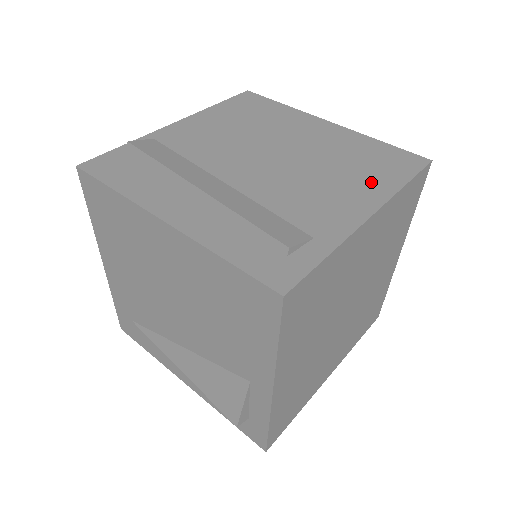
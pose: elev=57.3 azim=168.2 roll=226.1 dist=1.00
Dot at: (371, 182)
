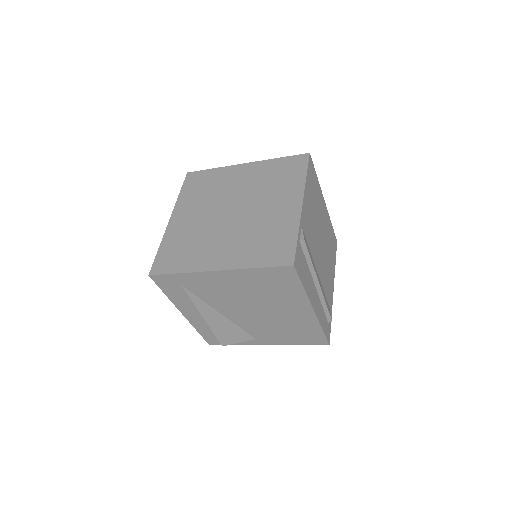
Dot at: (333, 263)
